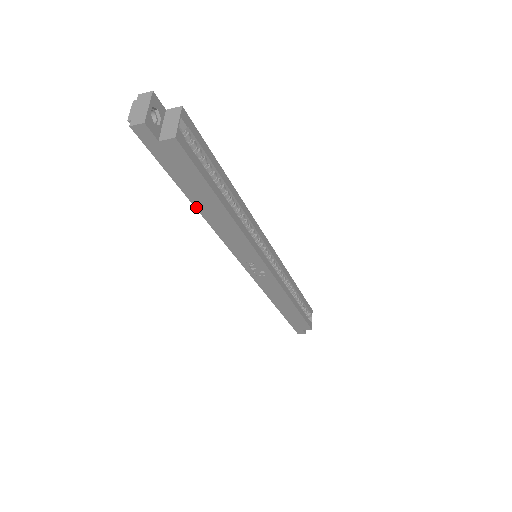
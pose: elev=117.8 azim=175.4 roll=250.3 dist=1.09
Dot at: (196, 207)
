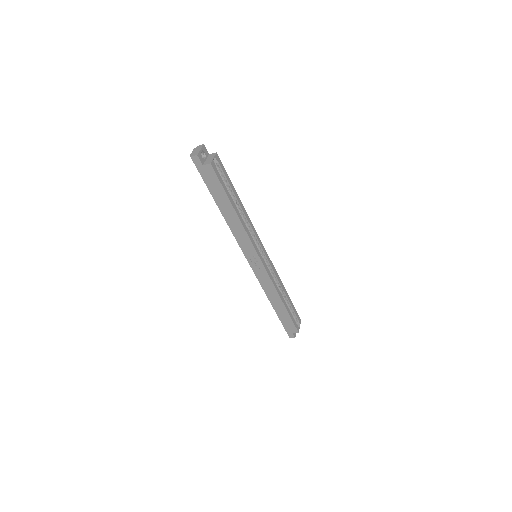
Dot at: (220, 209)
